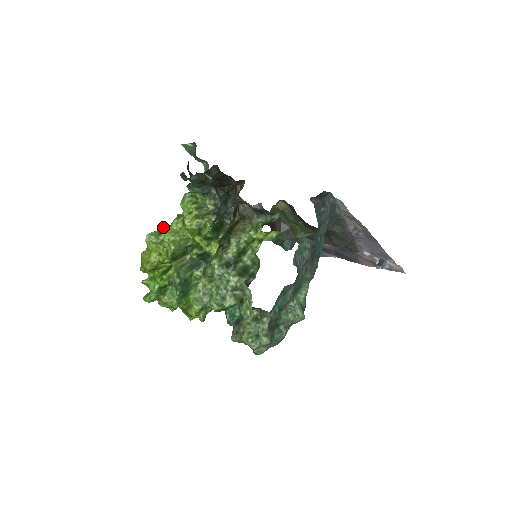
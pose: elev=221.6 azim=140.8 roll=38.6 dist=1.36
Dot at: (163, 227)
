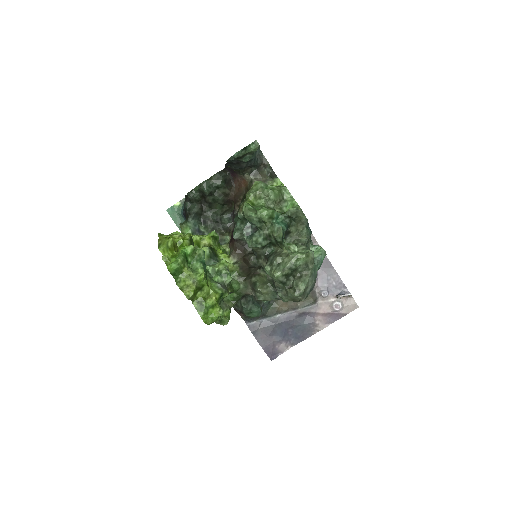
Dot at: occluded
